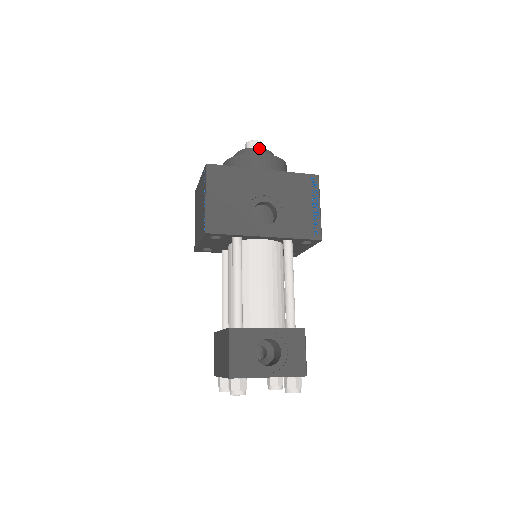
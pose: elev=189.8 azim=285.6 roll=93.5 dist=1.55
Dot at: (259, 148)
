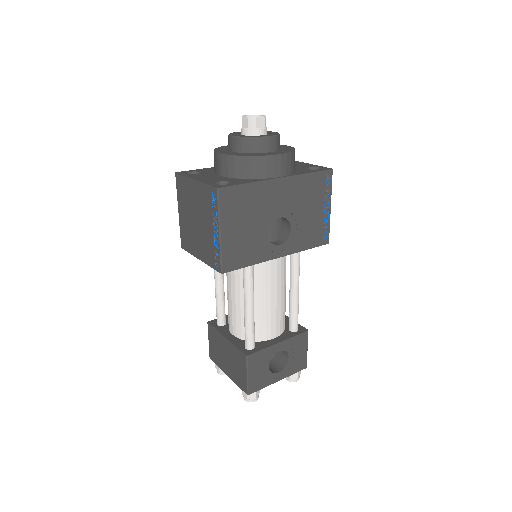
Dot at: (269, 137)
